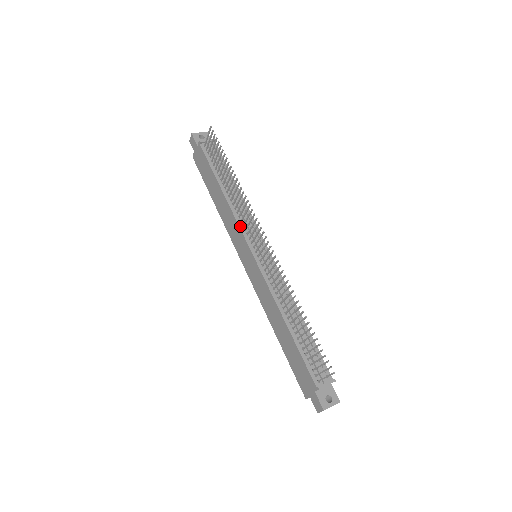
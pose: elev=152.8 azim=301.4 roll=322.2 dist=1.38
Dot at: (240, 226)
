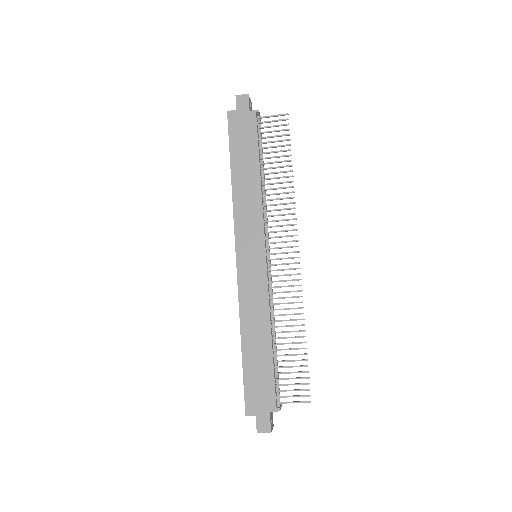
Dot at: (264, 221)
